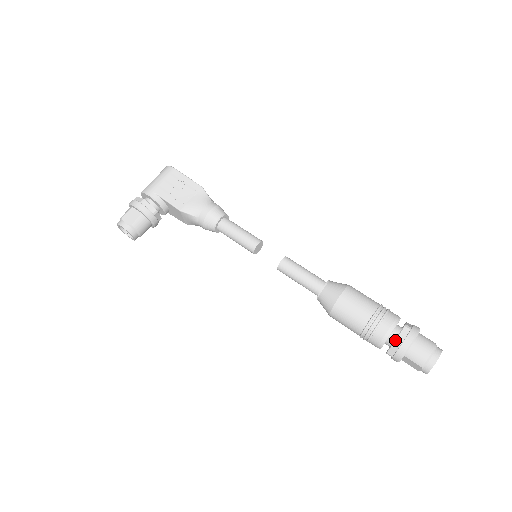
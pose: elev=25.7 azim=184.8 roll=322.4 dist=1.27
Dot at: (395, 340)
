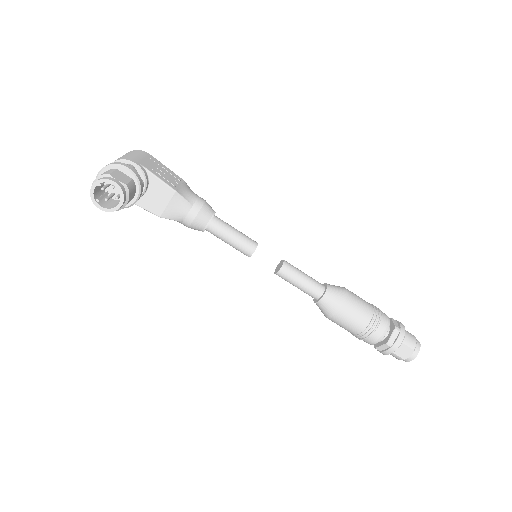
Dot at: (395, 326)
